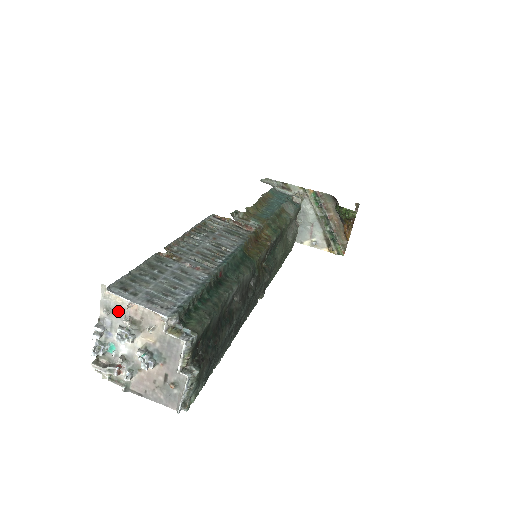
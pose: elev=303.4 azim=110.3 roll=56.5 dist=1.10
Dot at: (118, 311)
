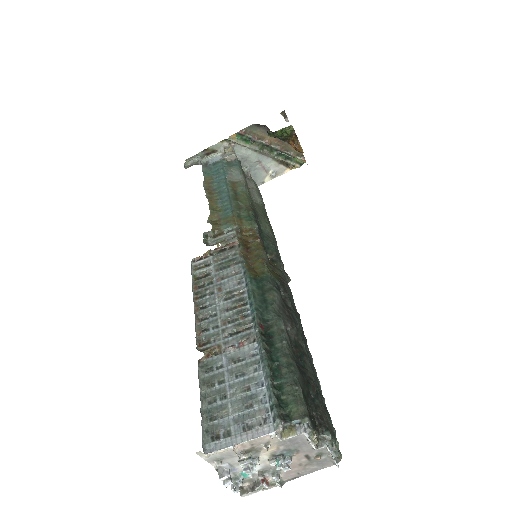
Dot at: (227, 455)
